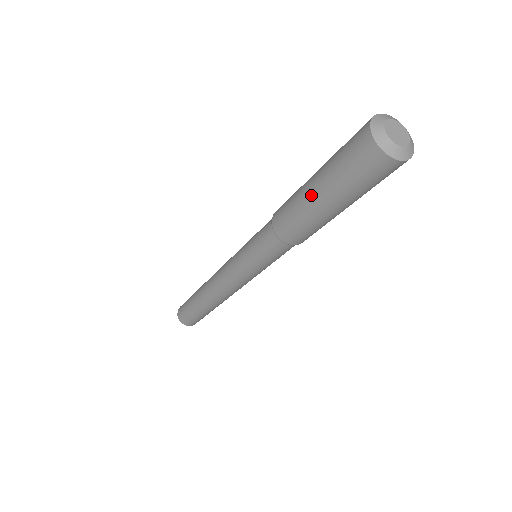
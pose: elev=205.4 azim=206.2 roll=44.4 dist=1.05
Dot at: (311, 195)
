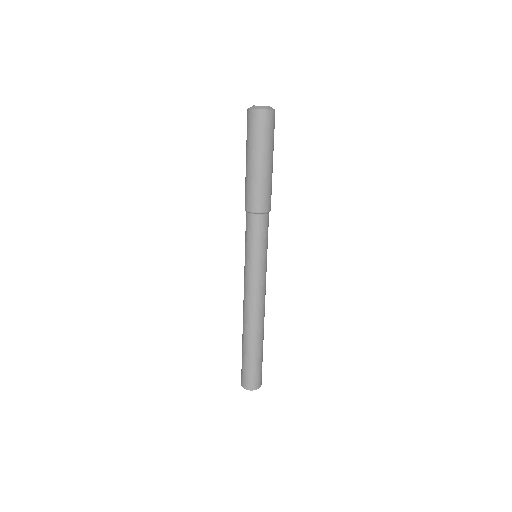
Dot at: (247, 166)
